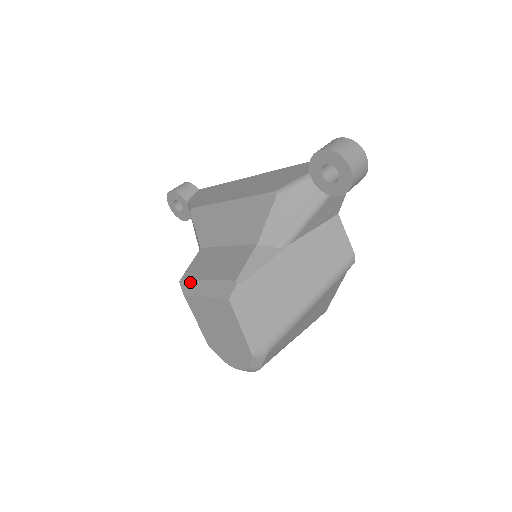
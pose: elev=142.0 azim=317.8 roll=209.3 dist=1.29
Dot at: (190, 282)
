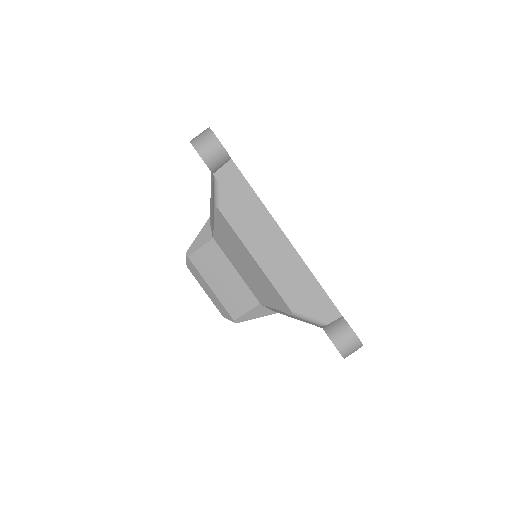
Dot at: (196, 271)
